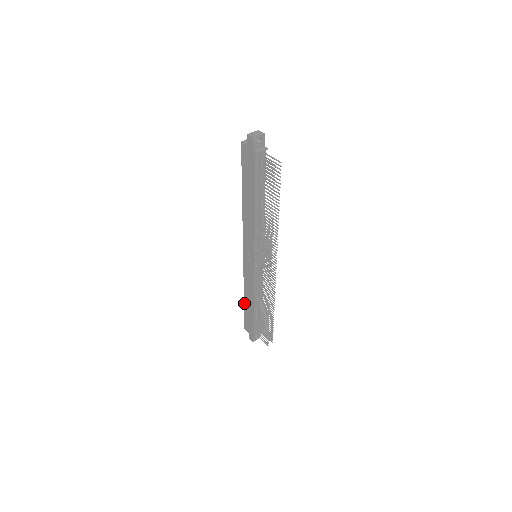
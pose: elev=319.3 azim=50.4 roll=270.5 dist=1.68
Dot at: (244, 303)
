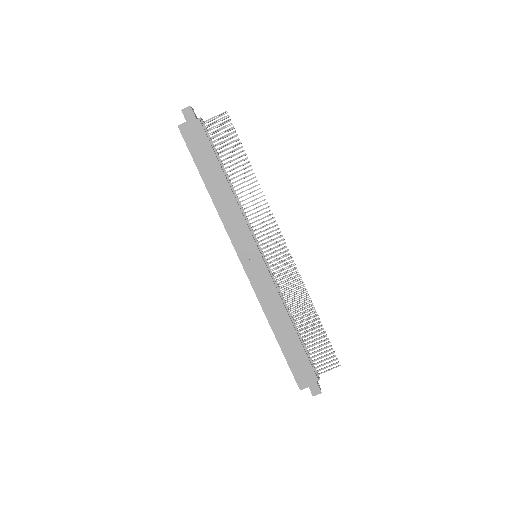
Dot at: (279, 344)
